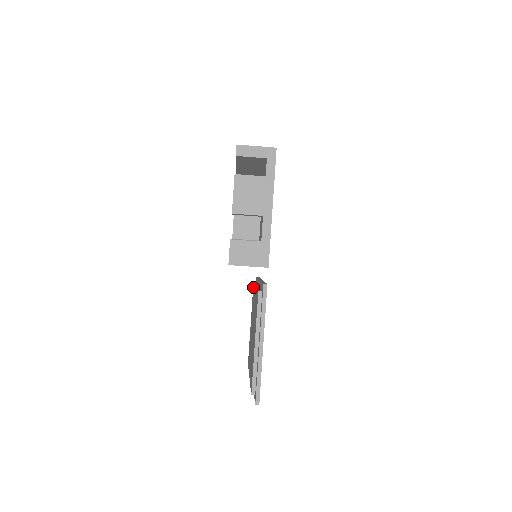
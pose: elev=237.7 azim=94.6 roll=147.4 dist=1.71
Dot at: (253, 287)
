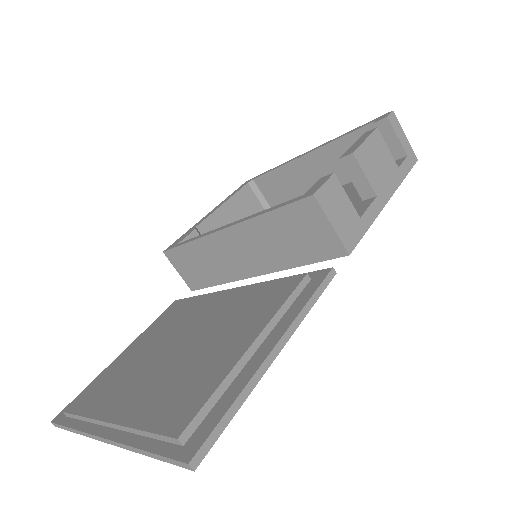
Dot at: (180, 302)
